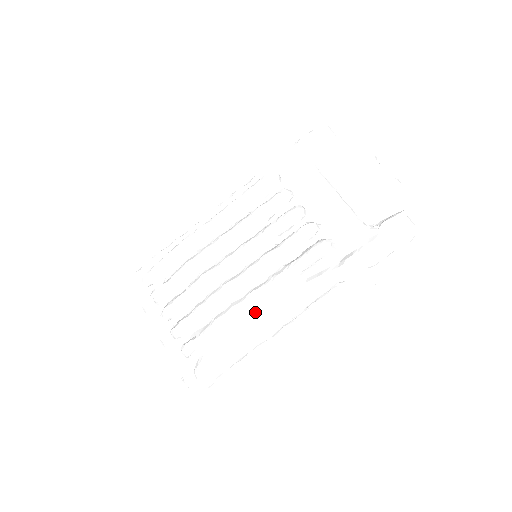
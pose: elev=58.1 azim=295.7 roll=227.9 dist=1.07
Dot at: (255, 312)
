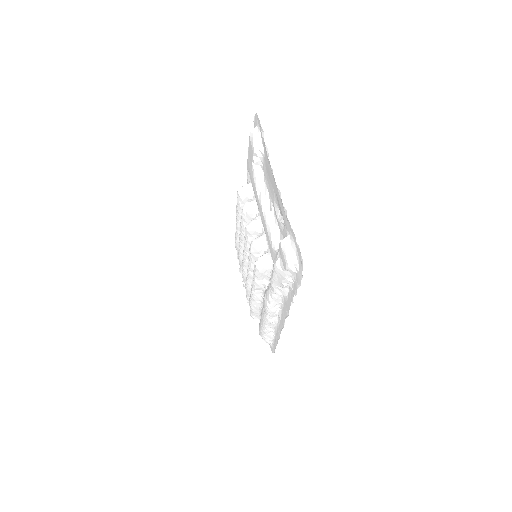
Dot at: (261, 301)
